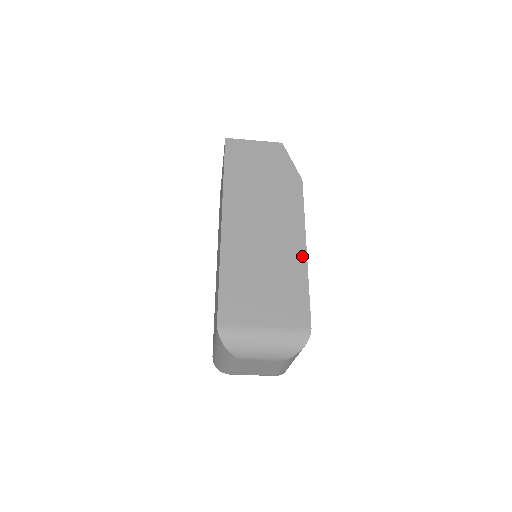
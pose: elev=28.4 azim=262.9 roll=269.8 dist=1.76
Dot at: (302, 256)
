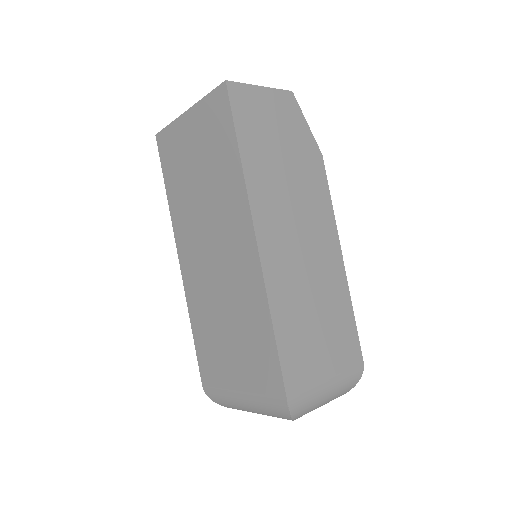
Dot at: (342, 272)
